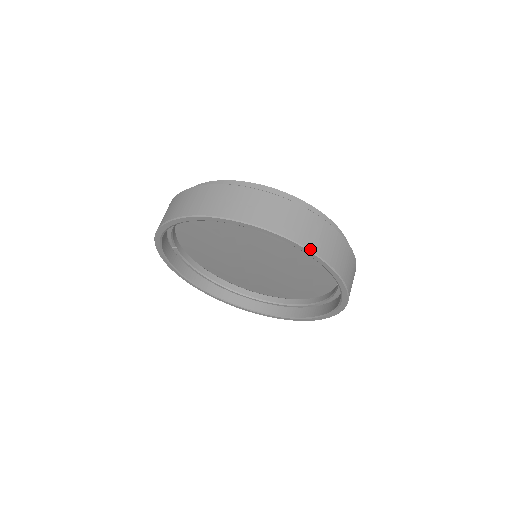
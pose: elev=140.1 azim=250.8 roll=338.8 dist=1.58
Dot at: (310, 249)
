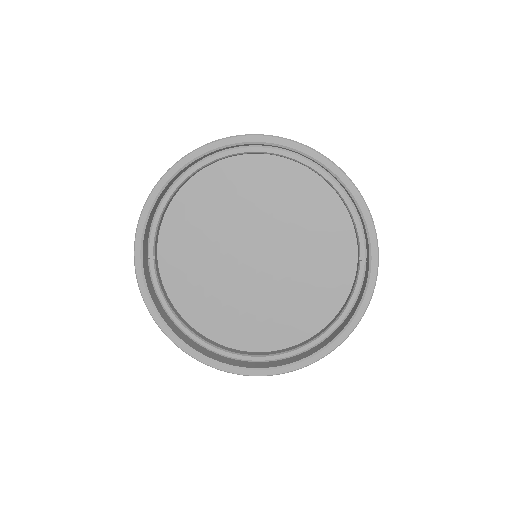
Dot at: (335, 164)
